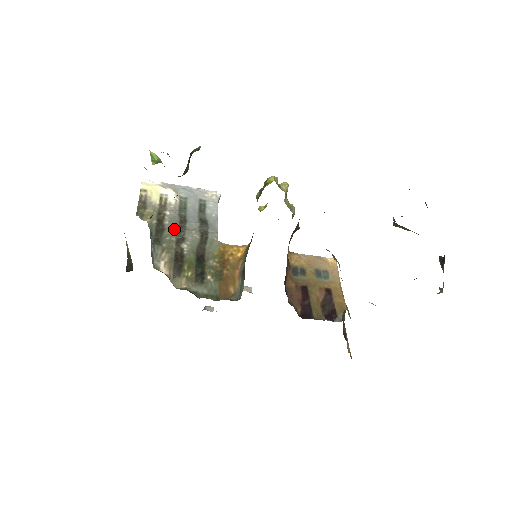
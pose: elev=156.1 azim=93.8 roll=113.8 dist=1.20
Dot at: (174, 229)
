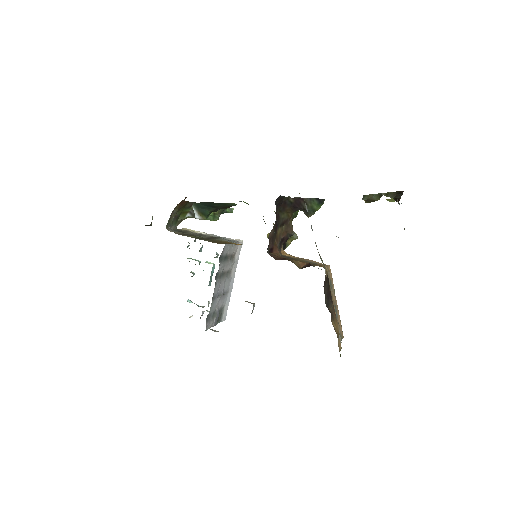
Dot at: (195, 233)
